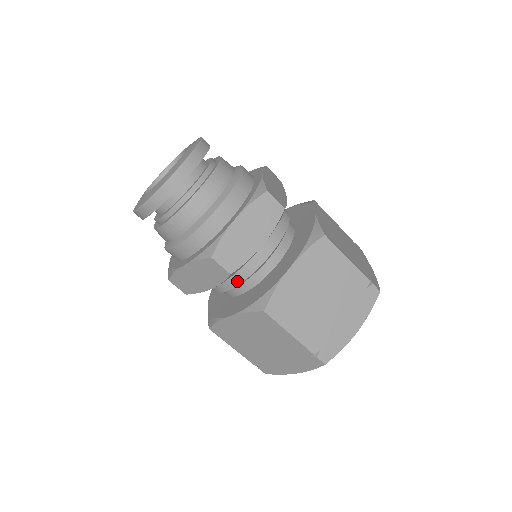
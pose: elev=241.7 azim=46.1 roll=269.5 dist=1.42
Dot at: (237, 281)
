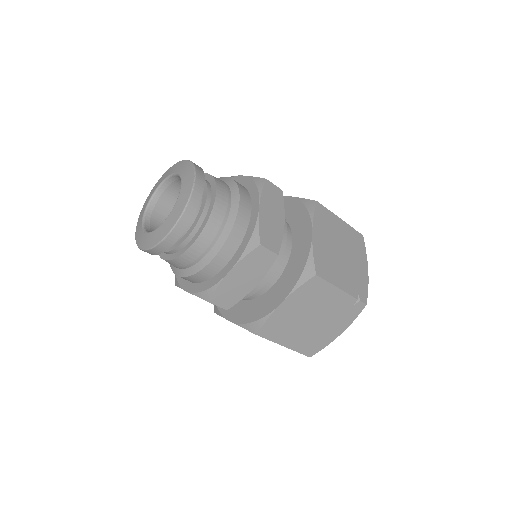
Dot at: occluded
